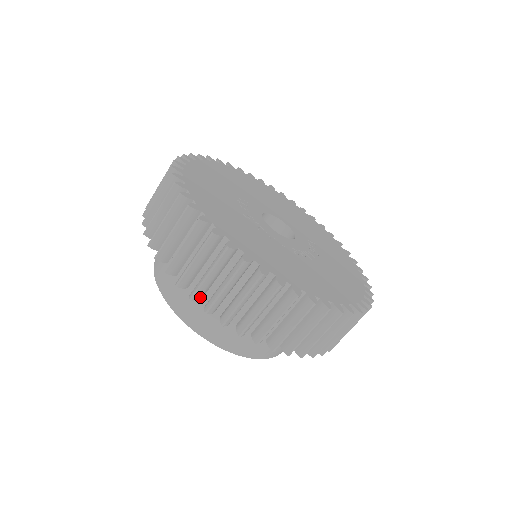
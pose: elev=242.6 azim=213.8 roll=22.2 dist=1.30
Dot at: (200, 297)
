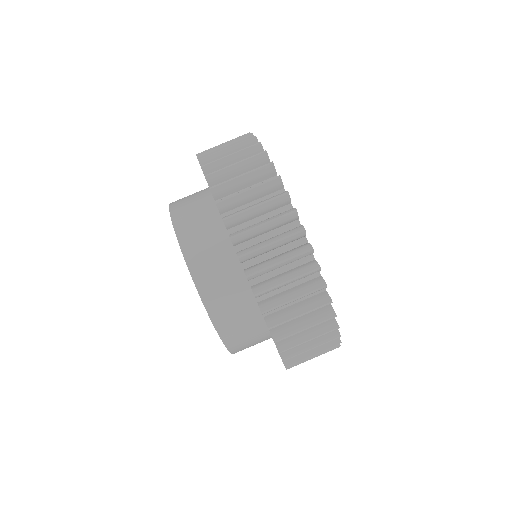
Dot at: occluded
